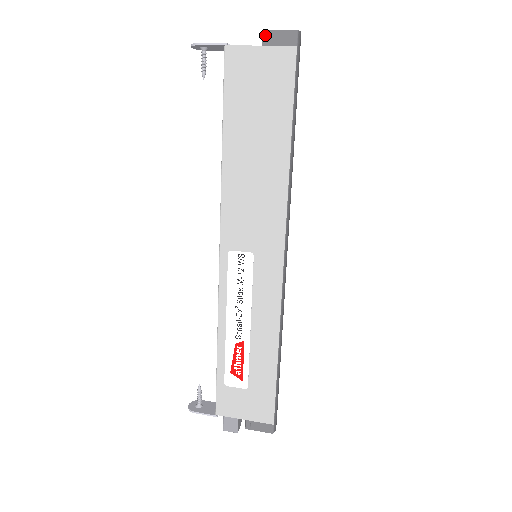
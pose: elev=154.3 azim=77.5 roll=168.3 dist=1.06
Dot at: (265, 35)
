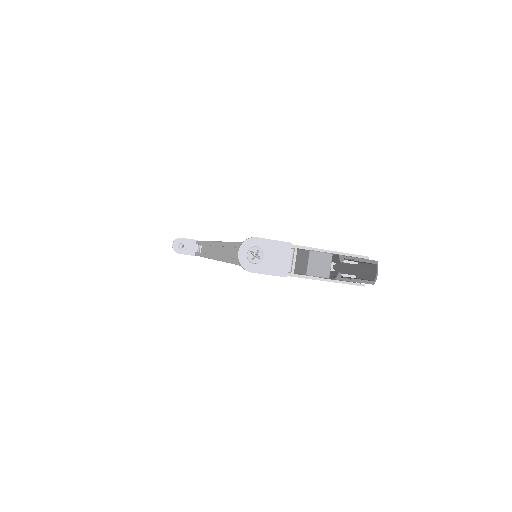
Dot at: occluded
